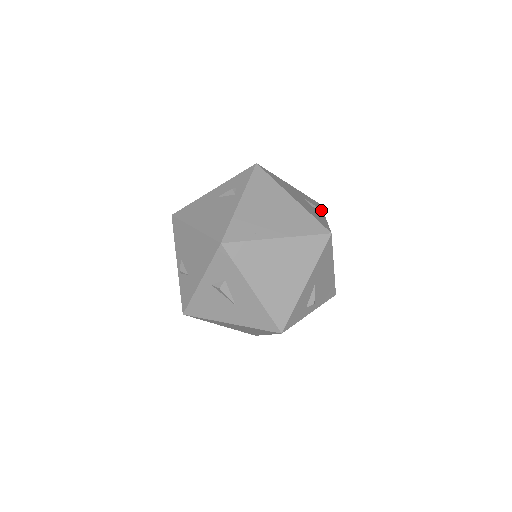
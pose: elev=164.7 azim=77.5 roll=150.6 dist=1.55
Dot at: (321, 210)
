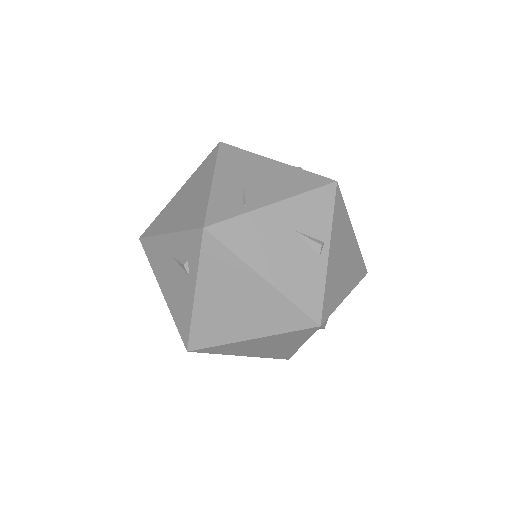
Dot at: (321, 245)
